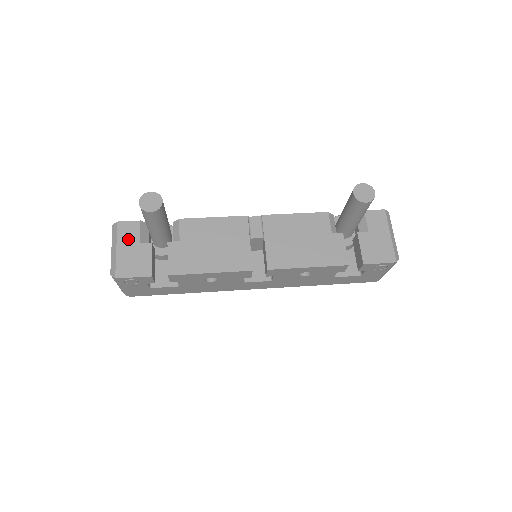
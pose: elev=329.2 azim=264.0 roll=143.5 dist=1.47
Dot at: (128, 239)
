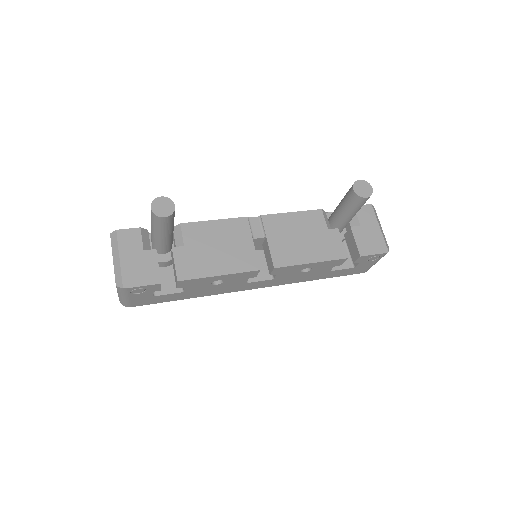
Dot at: (130, 247)
